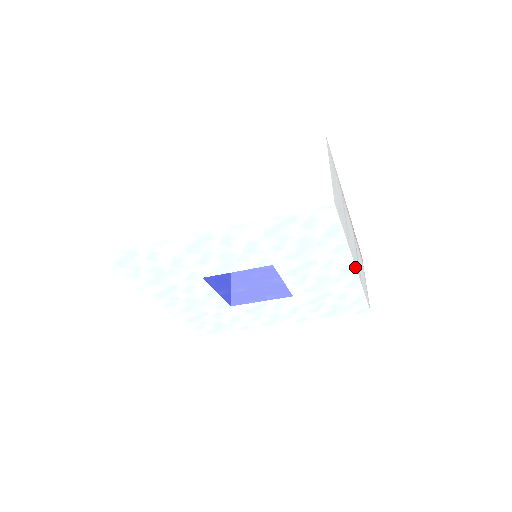
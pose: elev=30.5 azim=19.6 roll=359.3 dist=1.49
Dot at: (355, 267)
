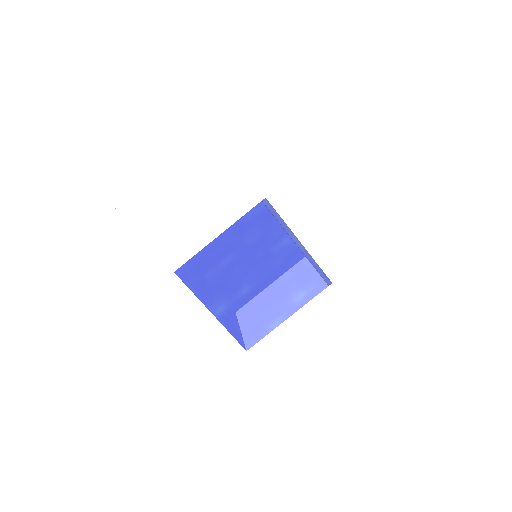
Dot at: (386, 164)
